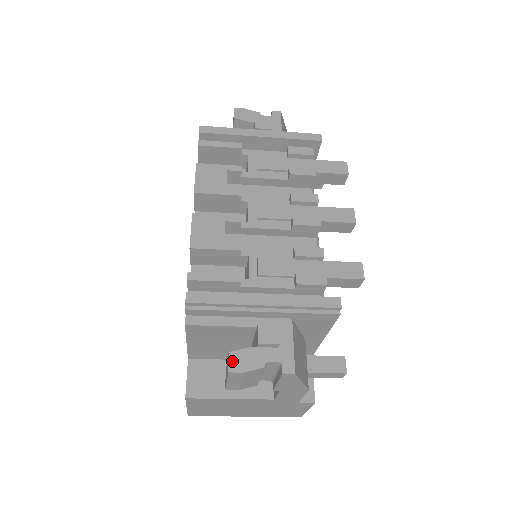
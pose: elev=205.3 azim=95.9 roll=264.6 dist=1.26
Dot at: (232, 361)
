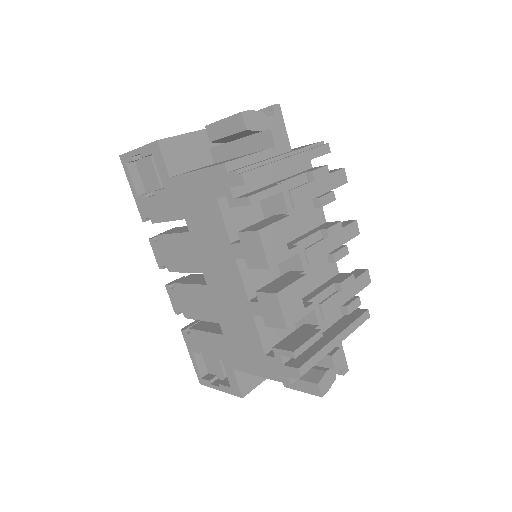
Dot at: (321, 389)
